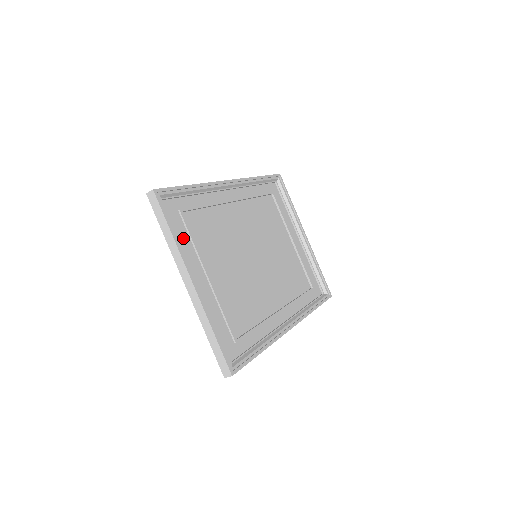
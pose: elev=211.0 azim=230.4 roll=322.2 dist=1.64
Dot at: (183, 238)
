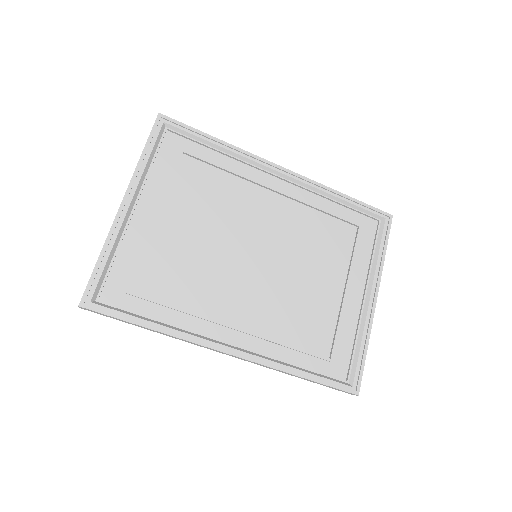
Dot at: (161, 171)
